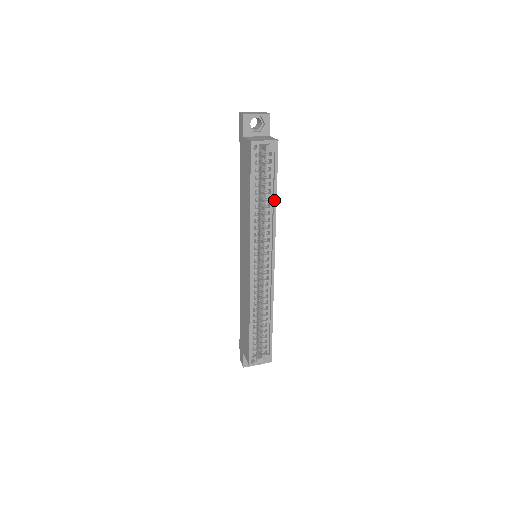
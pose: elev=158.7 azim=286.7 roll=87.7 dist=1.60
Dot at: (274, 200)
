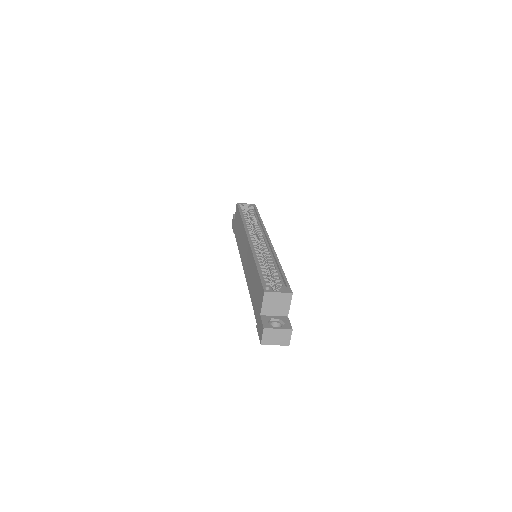
Dot at: (259, 219)
